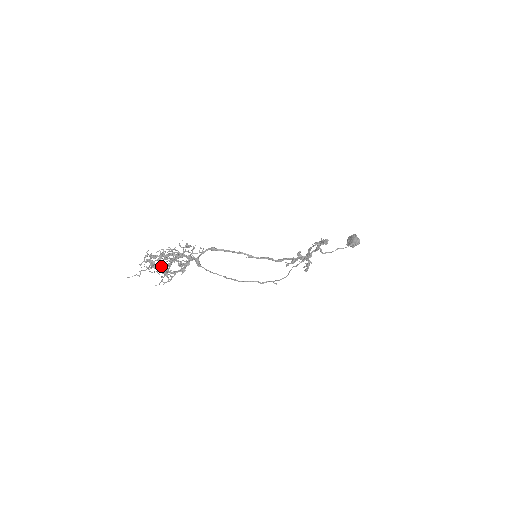
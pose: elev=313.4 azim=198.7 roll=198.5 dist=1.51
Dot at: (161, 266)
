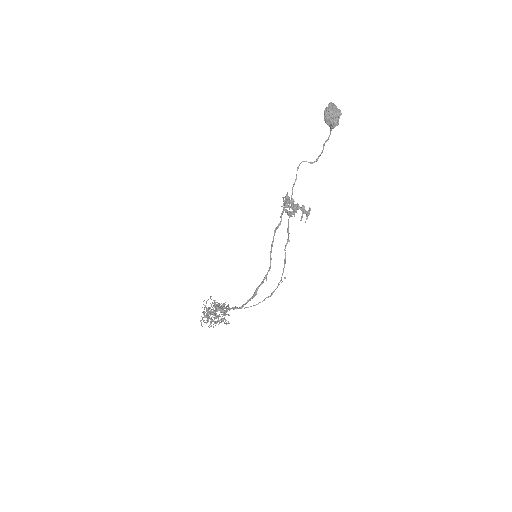
Dot at: (215, 318)
